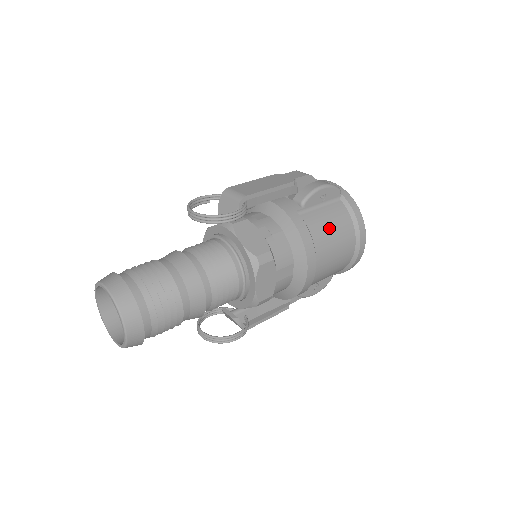
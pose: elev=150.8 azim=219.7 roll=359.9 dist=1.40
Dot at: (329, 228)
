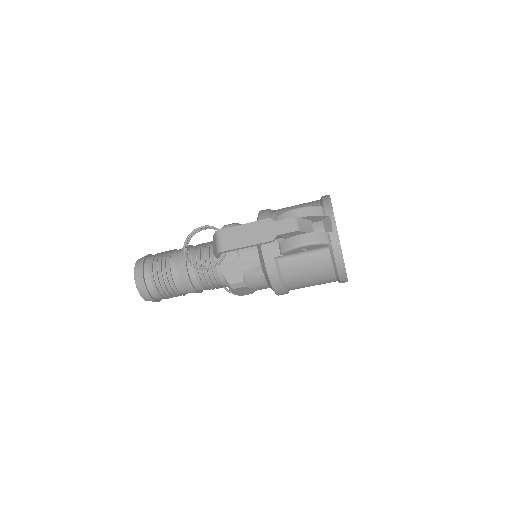
Dot at: (304, 272)
